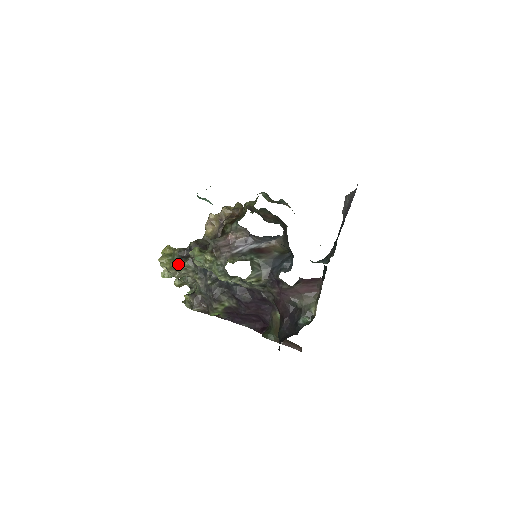
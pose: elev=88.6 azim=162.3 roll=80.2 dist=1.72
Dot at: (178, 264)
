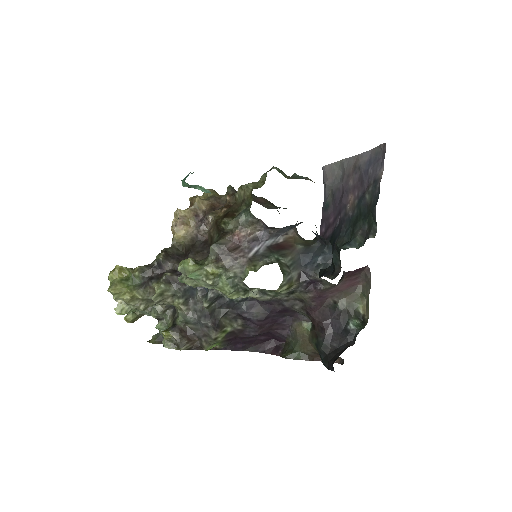
Dot at: (144, 290)
